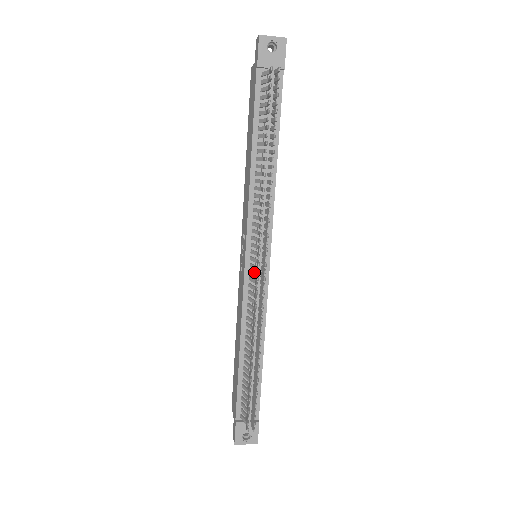
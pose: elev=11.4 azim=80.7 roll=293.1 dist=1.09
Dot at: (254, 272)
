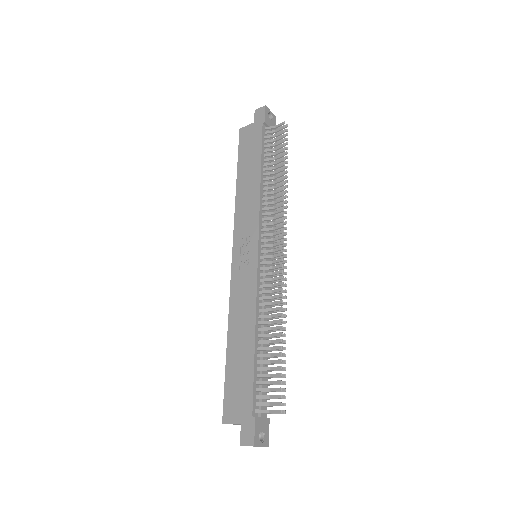
Dot at: (269, 261)
